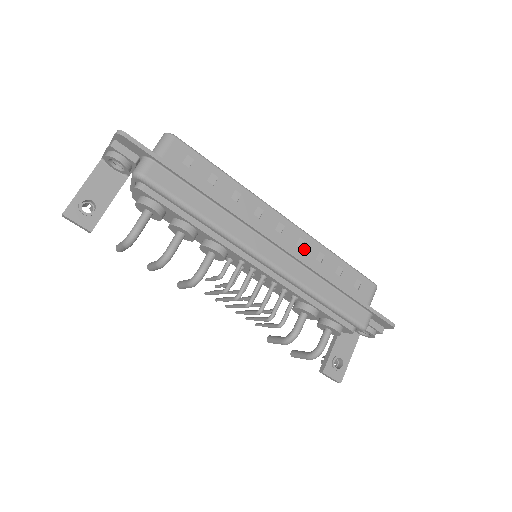
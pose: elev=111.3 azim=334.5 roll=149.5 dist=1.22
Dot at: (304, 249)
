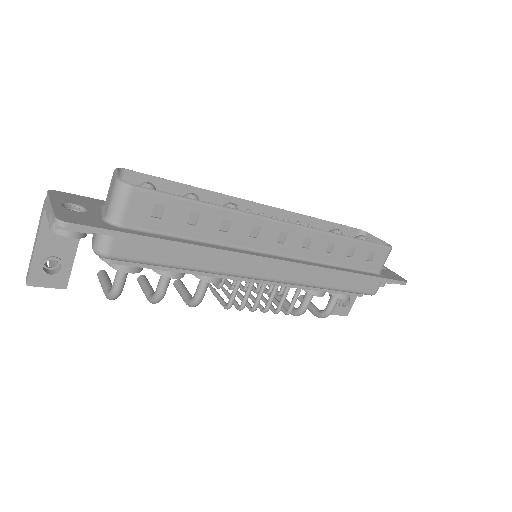
Dot at: (311, 247)
